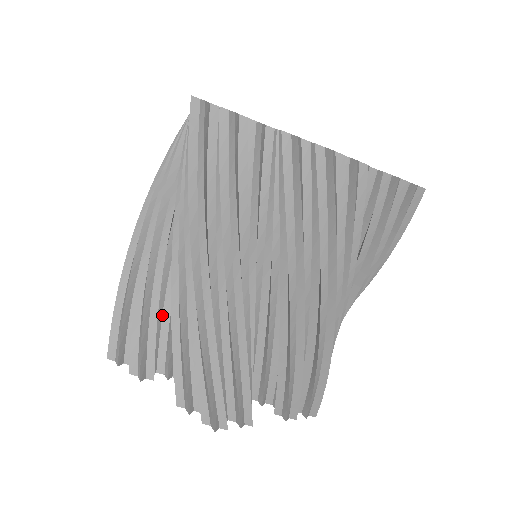
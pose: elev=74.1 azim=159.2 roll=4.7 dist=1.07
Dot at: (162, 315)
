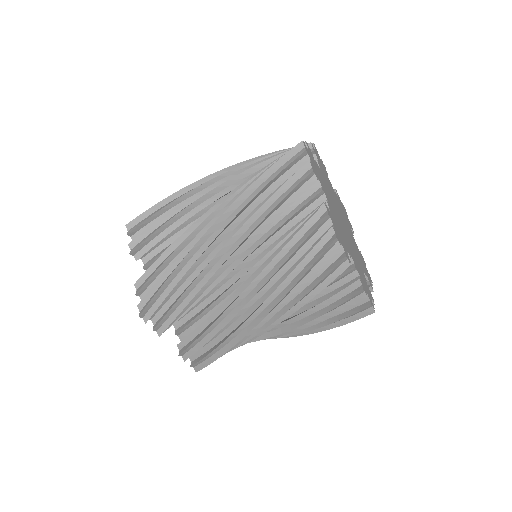
Dot at: occluded
